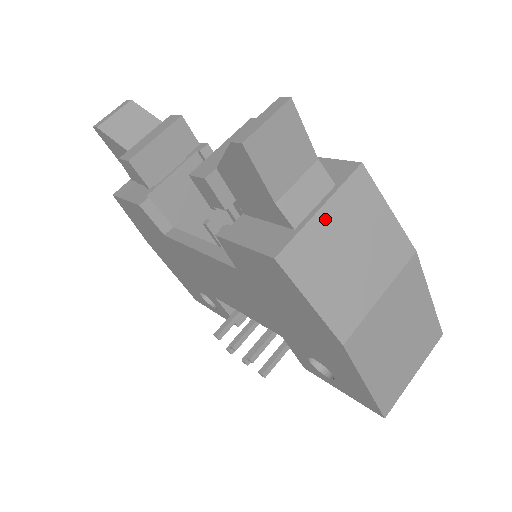
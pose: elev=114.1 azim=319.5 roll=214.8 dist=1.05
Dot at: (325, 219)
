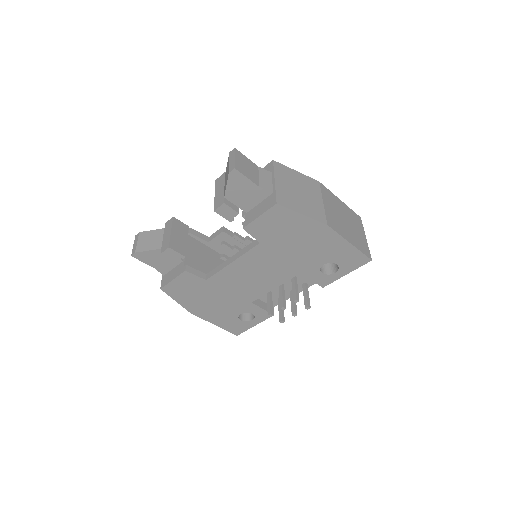
Dot at: (279, 184)
